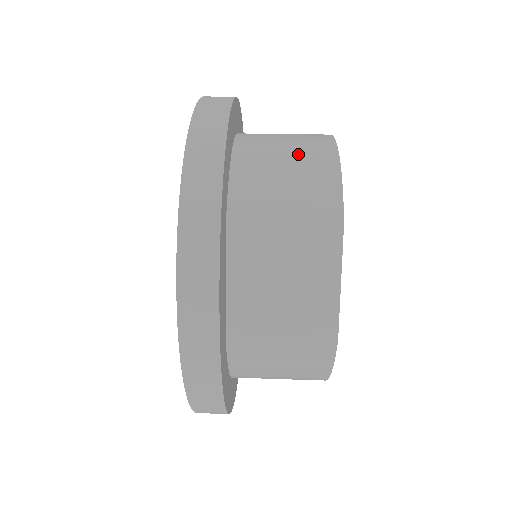
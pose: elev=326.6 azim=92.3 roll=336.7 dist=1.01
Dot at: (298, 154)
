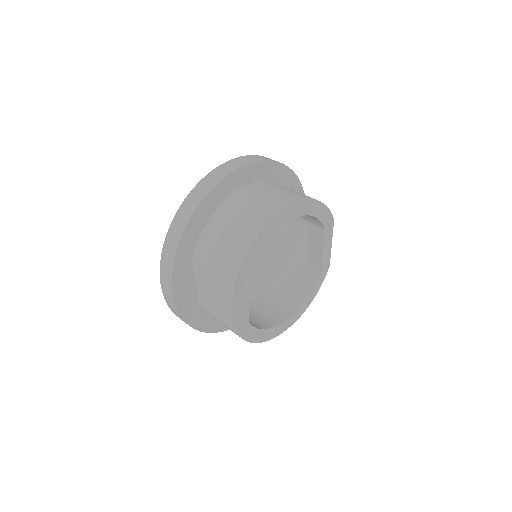
Dot at: (237, 230)
